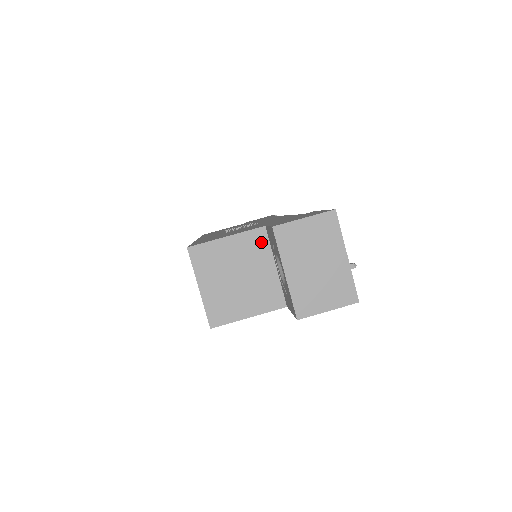
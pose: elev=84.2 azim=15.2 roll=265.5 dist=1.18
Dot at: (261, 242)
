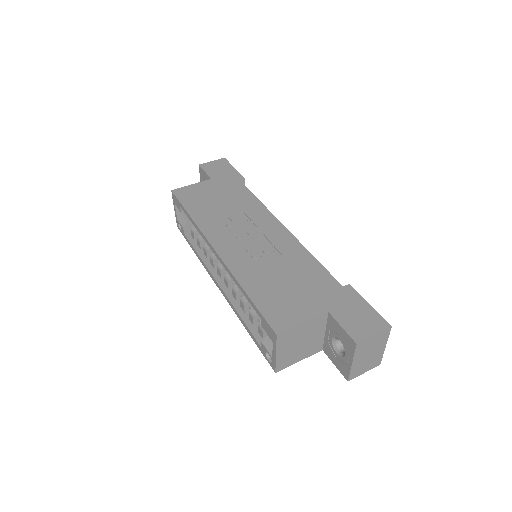
Dot at: (322, 321)
